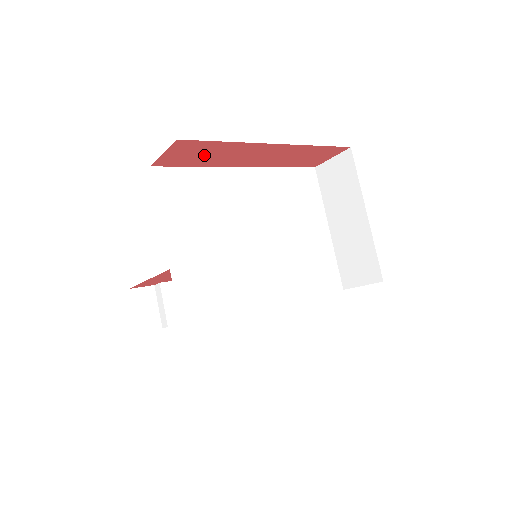
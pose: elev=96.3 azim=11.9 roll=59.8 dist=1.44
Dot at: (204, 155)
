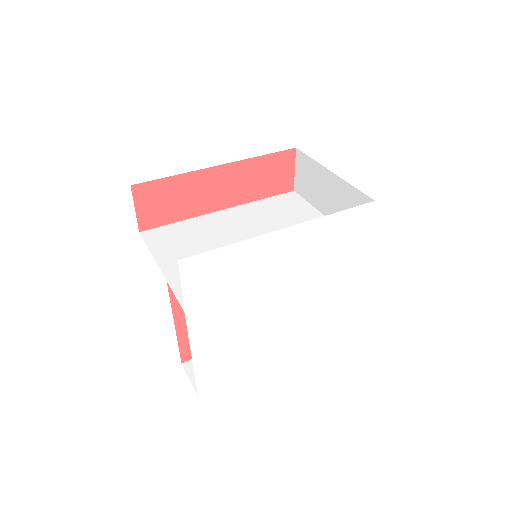
Dot at: (172, 202)
